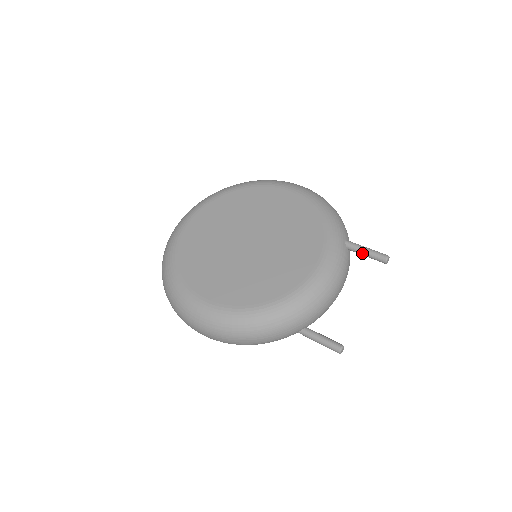
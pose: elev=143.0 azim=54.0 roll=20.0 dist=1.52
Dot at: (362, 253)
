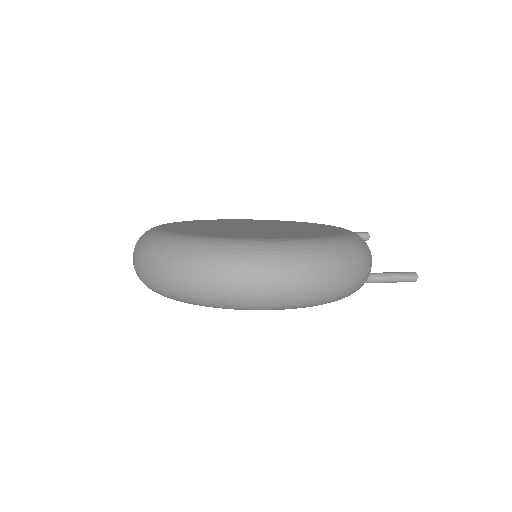
Dot at: occluded
